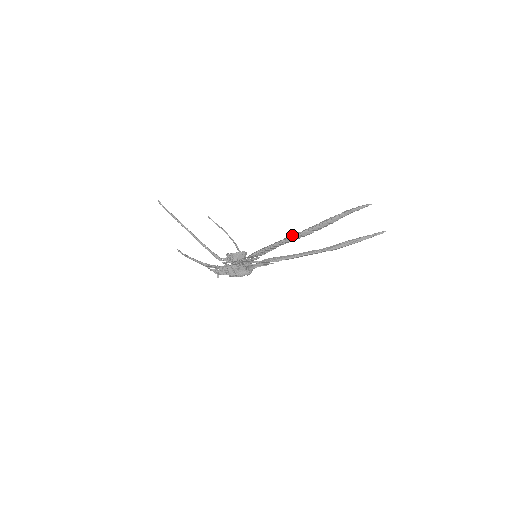
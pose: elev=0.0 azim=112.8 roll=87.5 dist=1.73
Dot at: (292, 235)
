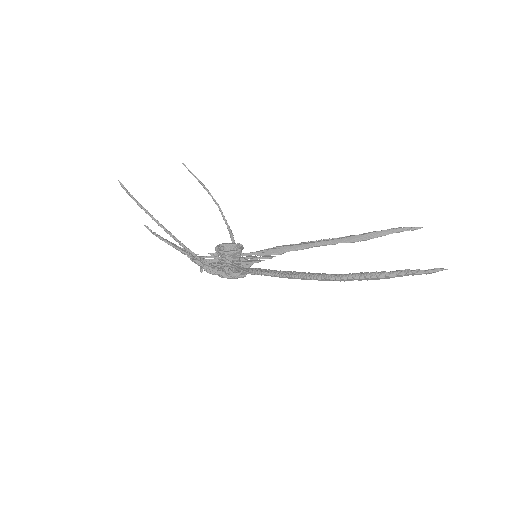
Dot at: (321, 276)
